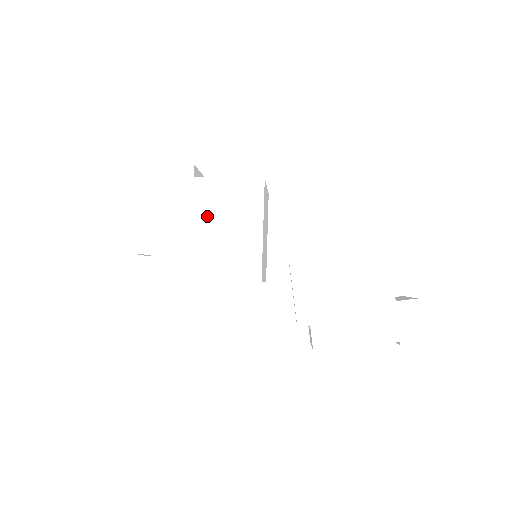
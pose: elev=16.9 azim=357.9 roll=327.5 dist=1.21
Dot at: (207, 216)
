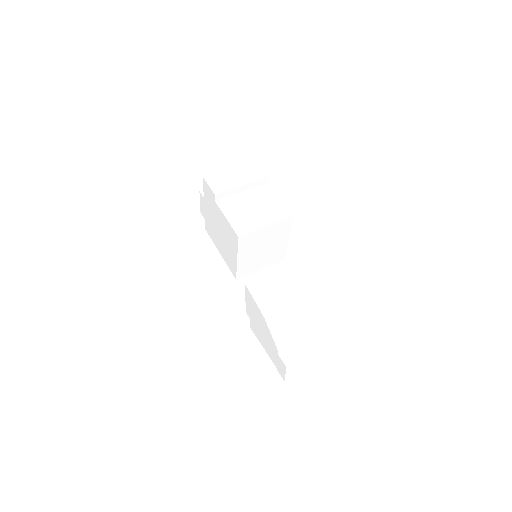
Dot at: (220, 227)
